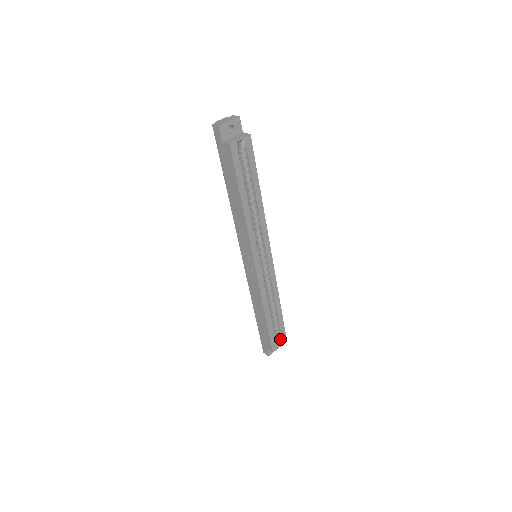
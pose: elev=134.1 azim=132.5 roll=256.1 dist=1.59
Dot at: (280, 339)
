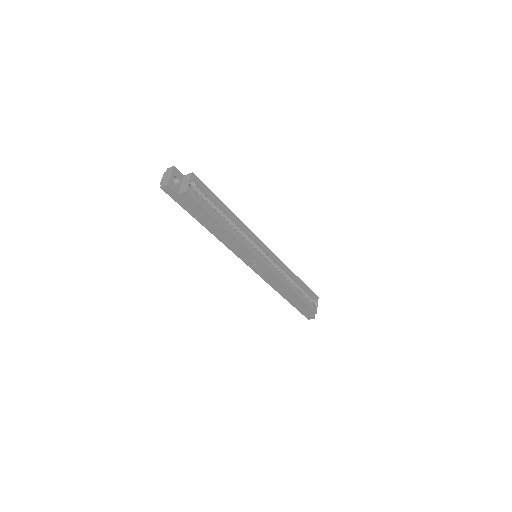
Dot at: (313, 300)
